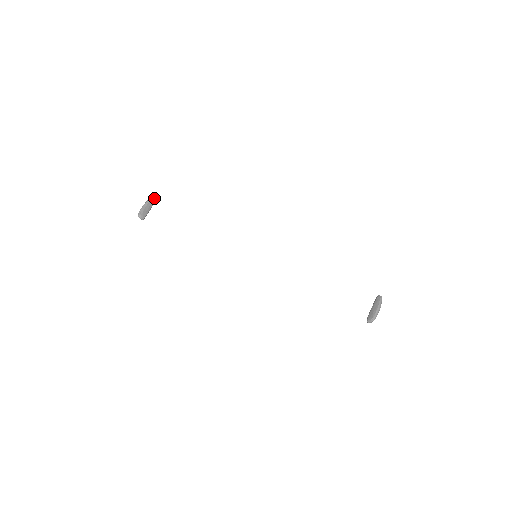
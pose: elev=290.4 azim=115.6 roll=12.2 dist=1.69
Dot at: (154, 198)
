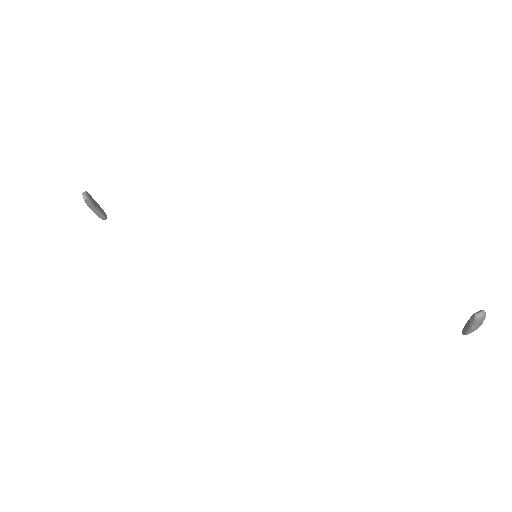
Dot at: (105, 213)
